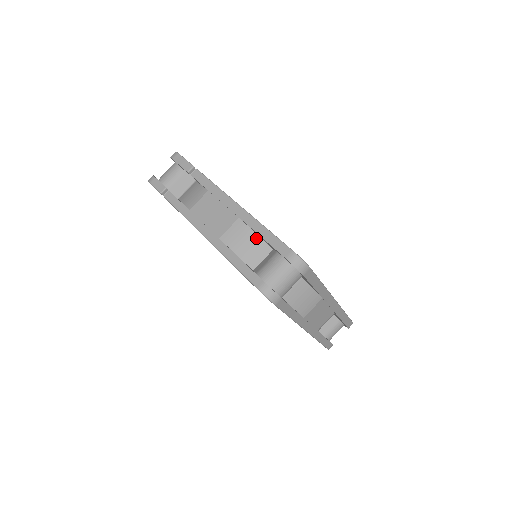
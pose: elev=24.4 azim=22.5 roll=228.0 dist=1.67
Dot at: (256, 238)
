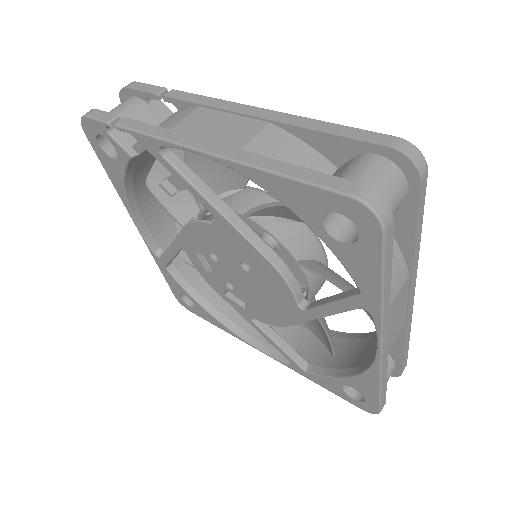
Dot at: (306, 149)
